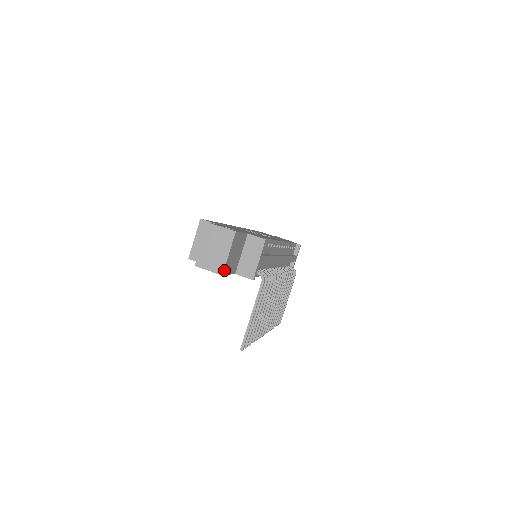
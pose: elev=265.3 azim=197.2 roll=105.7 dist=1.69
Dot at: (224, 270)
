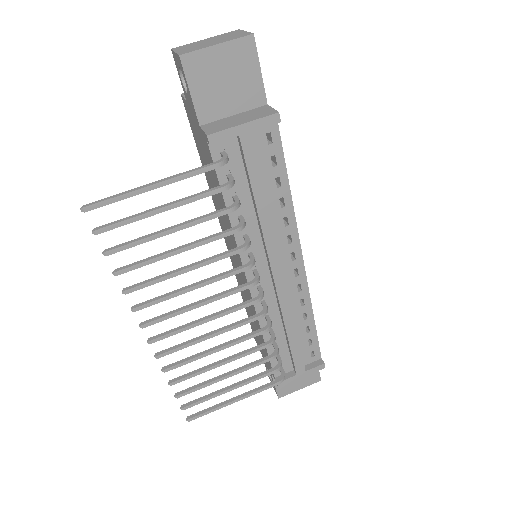
Dot at: (189, 55)
